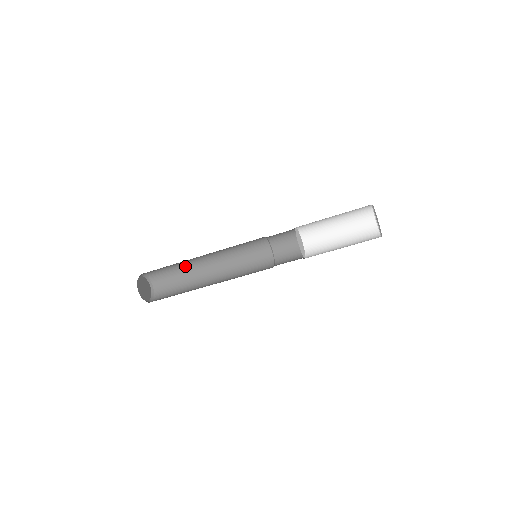
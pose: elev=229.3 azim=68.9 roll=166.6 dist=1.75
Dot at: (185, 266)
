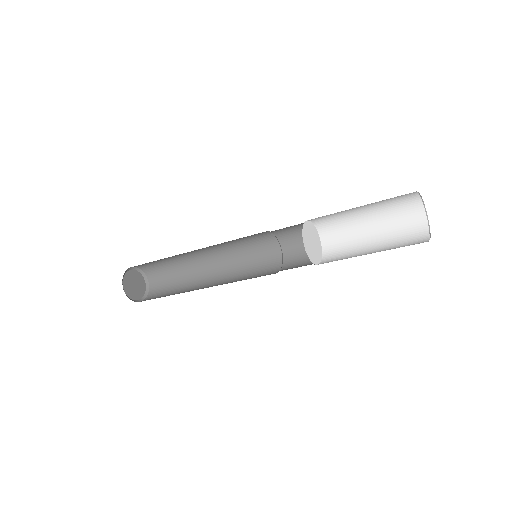
Dot at: (184, 267)
